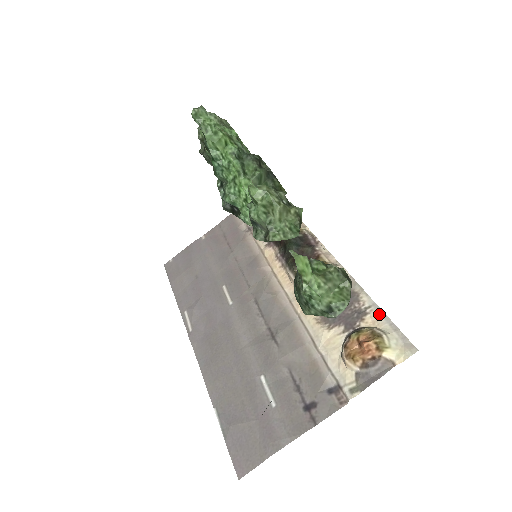
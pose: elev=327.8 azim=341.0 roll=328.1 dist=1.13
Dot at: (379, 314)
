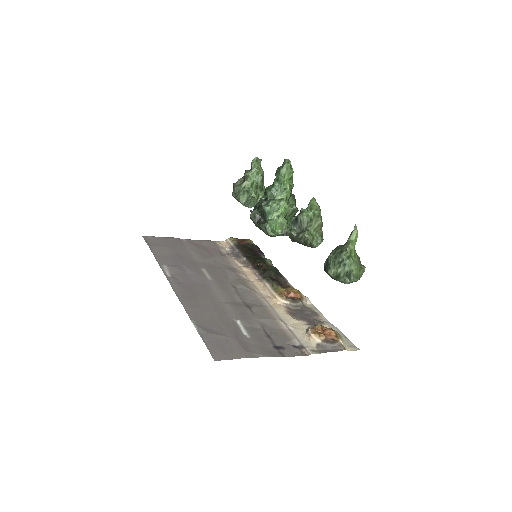
Dot at: (333, 327)
